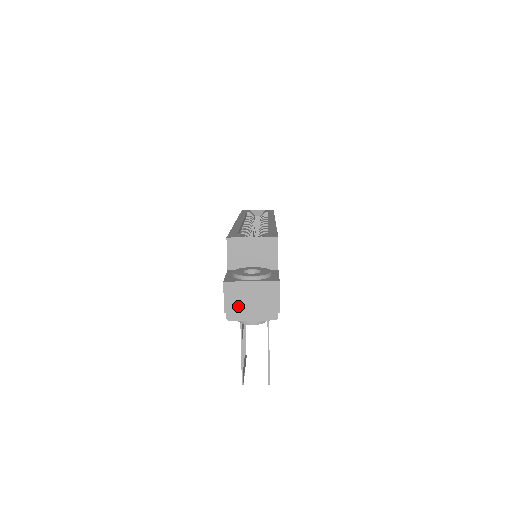
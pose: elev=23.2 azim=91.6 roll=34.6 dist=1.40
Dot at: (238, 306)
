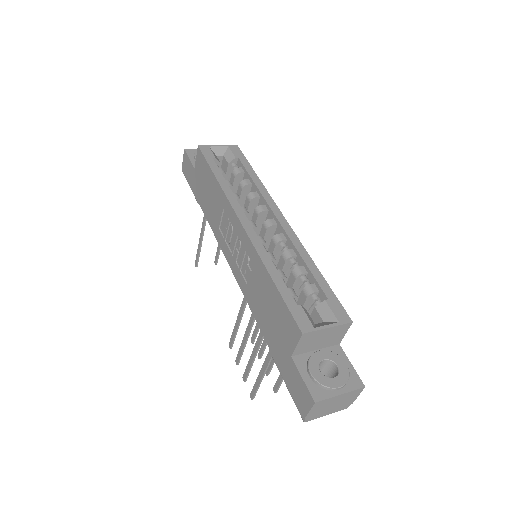
Dot at: (319, 412)
